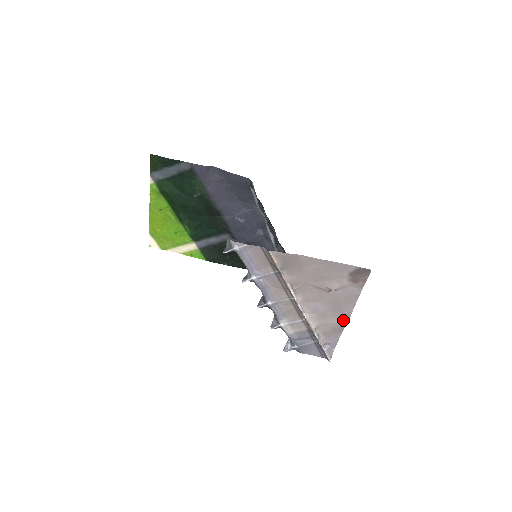
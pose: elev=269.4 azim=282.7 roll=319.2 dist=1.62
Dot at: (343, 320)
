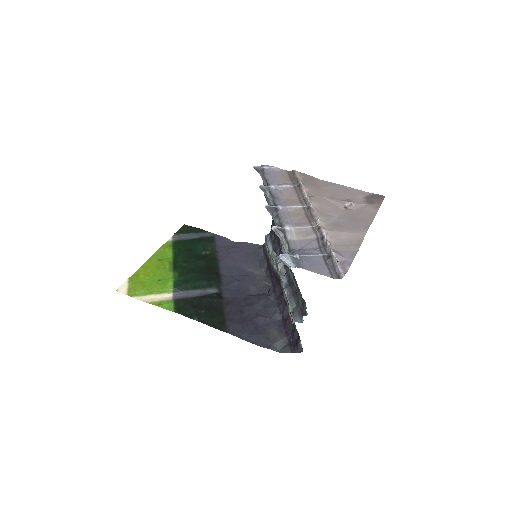
Dot at: (360, 232)
